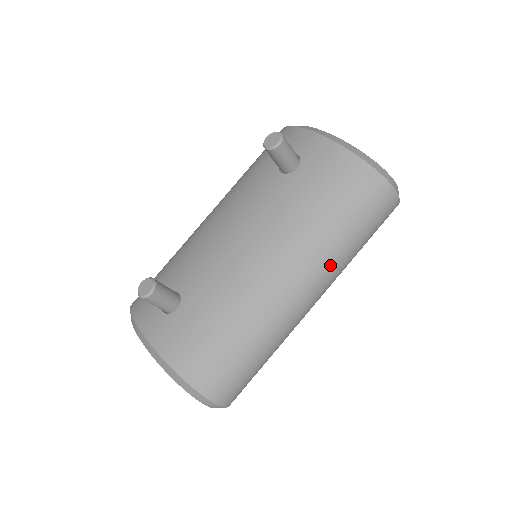
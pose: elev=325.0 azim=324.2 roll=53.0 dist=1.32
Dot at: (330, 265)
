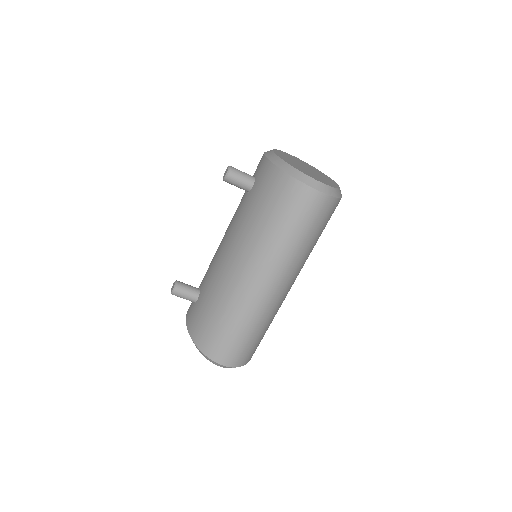
Dot at: (273, 256)
